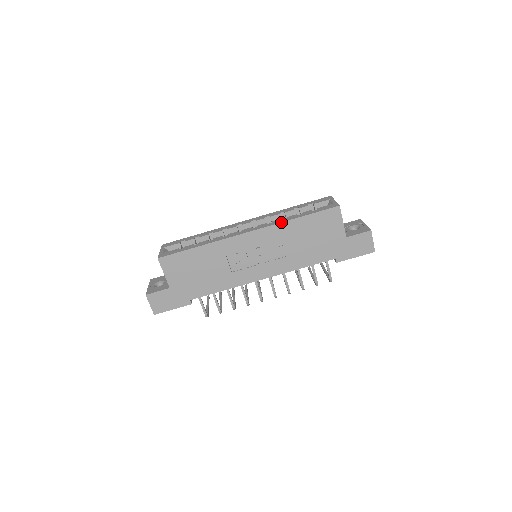
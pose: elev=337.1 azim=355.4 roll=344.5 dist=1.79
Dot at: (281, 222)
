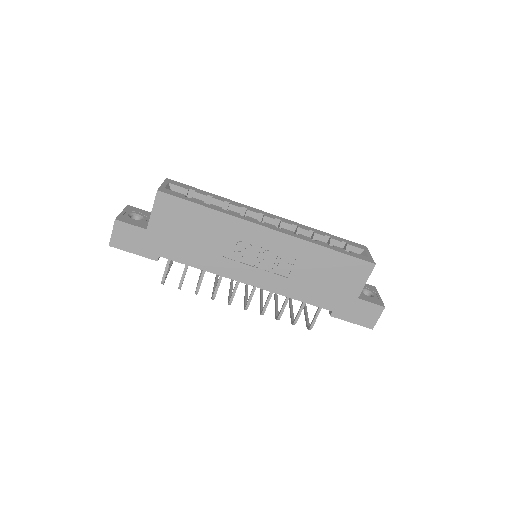
Dot at: (310, 241)
